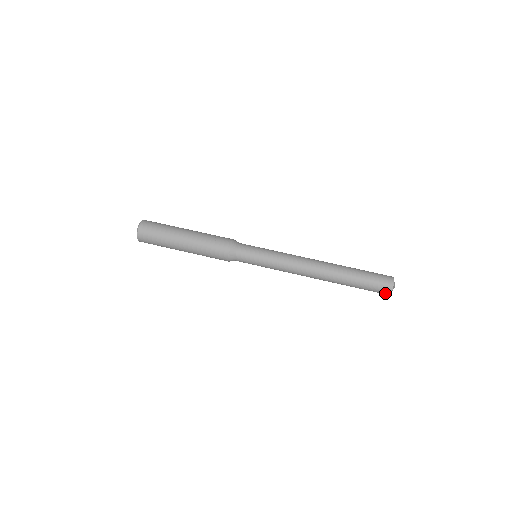
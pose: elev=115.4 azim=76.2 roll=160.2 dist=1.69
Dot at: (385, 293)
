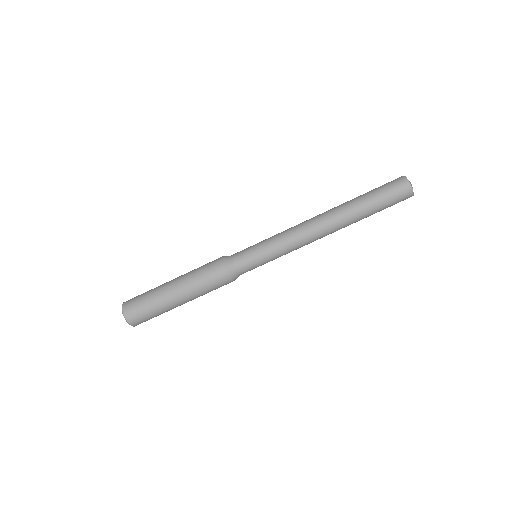
Dot at: occluded
